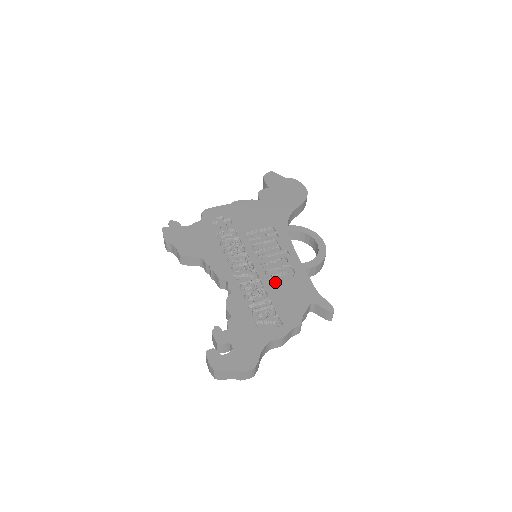
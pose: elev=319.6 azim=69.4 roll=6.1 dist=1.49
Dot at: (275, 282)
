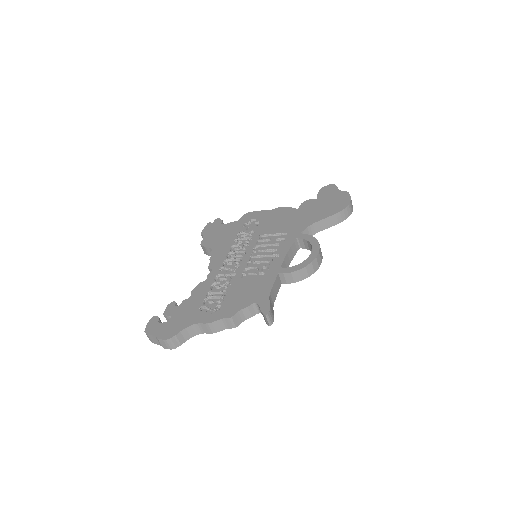
Dot at: (244, 279)
